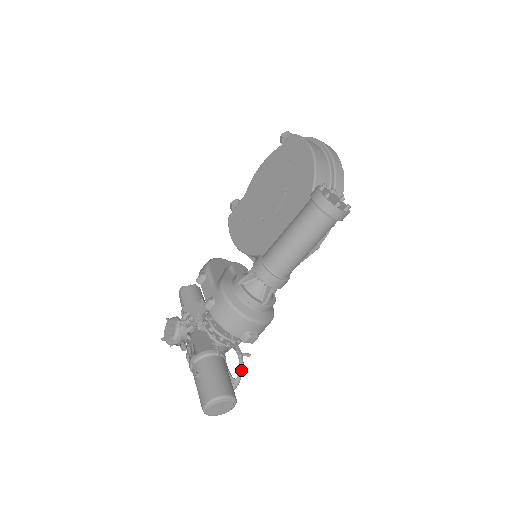
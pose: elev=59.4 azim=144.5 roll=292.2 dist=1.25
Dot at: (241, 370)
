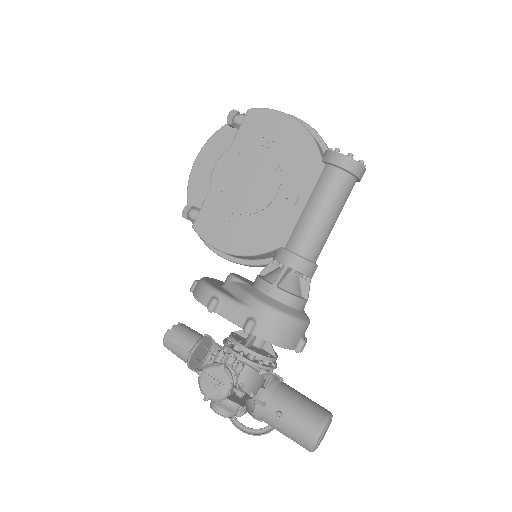
Dot at: occluded
